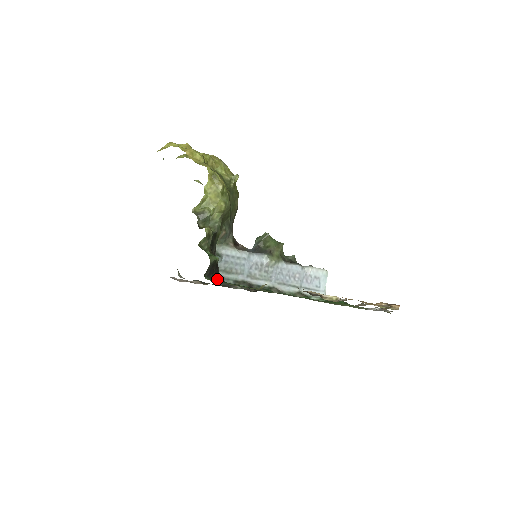
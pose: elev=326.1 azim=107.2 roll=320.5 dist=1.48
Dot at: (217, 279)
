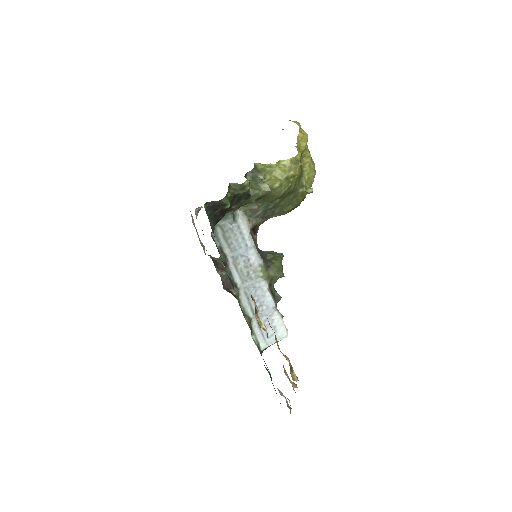
Dot at: (211, 220)
